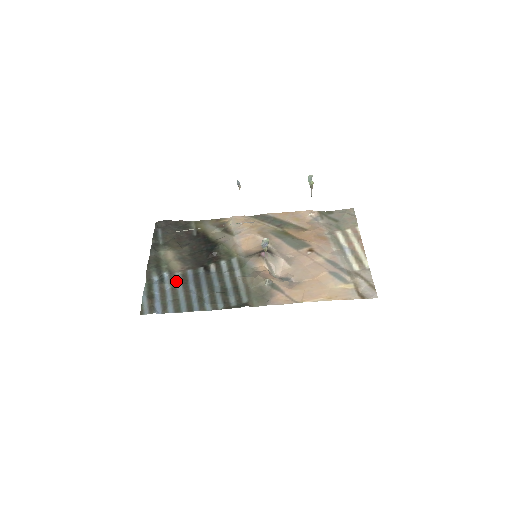
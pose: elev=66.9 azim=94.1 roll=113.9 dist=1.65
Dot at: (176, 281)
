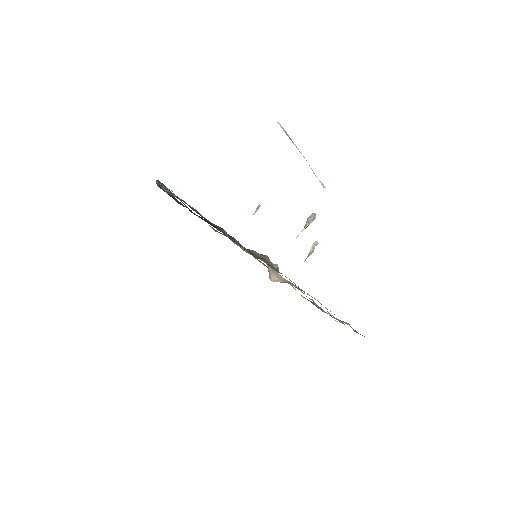
Dot at: occluded
